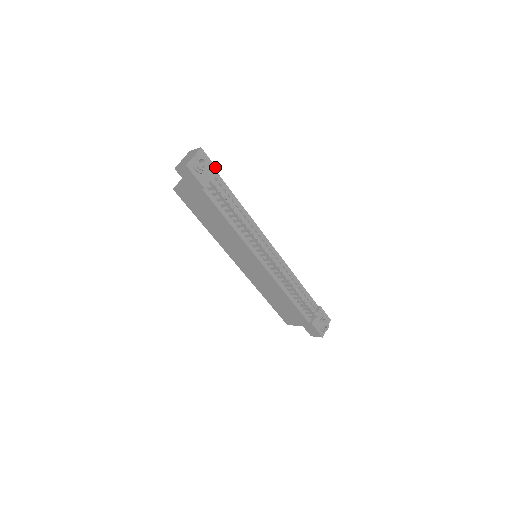
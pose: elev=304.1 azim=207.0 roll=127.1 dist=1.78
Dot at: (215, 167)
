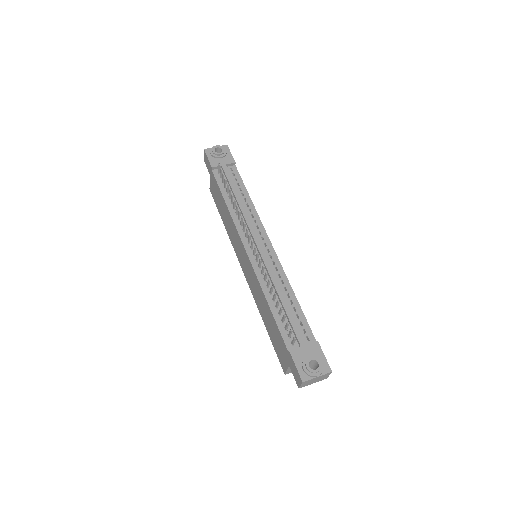
Dot at: (233, 160)
